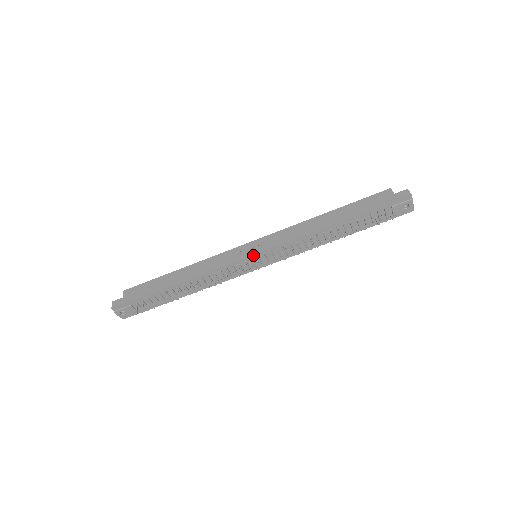
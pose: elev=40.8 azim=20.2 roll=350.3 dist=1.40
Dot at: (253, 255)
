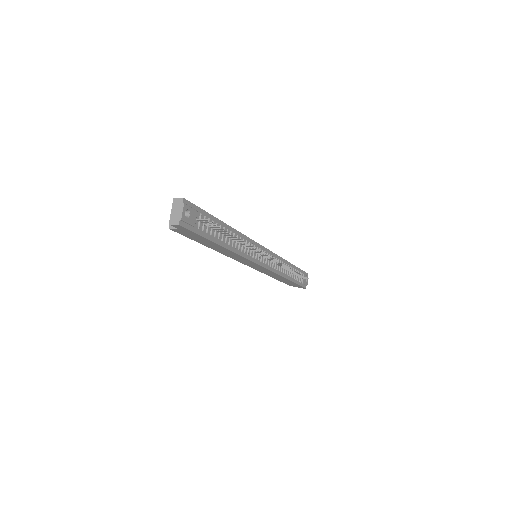
Dot at: (263, 247)
